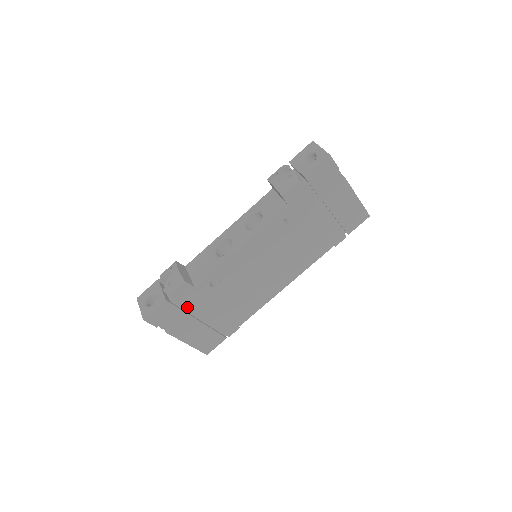
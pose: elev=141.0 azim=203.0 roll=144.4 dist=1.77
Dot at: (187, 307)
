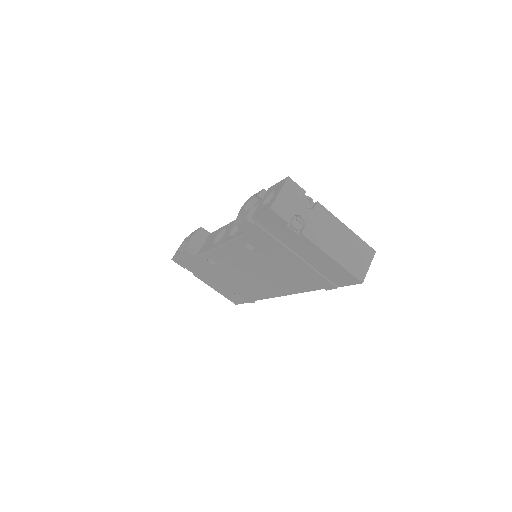
Dot at: (199, 267)
